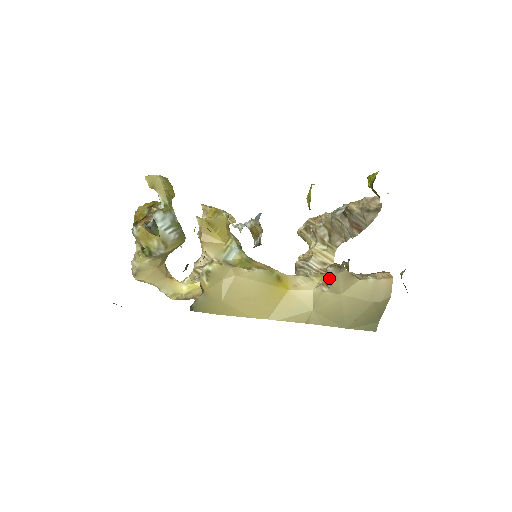
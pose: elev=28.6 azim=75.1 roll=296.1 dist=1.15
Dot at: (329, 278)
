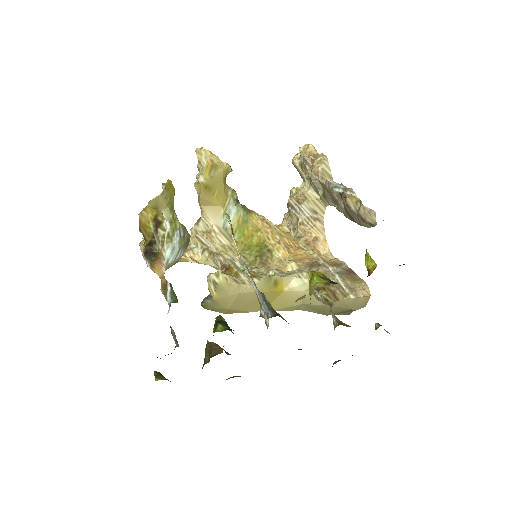
Dot at: (318, 298)
